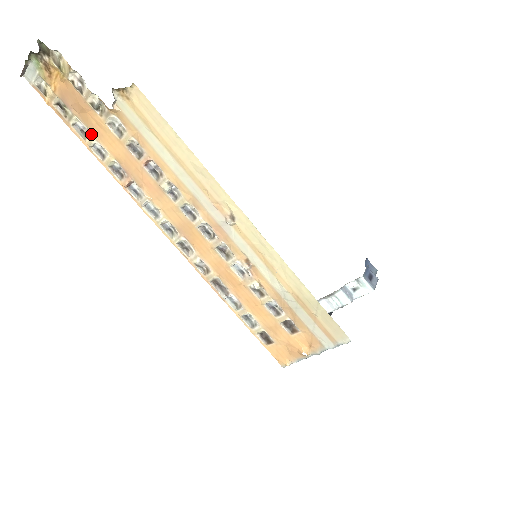
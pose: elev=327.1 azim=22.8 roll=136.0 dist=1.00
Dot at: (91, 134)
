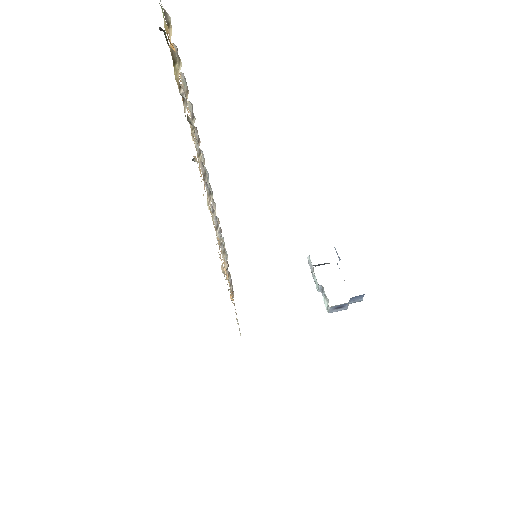
Dot at: occluded
